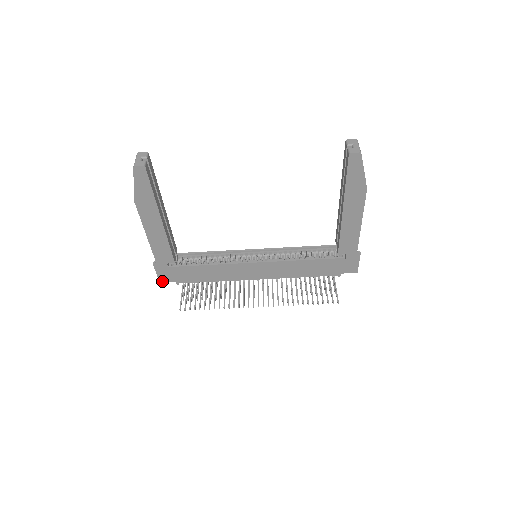
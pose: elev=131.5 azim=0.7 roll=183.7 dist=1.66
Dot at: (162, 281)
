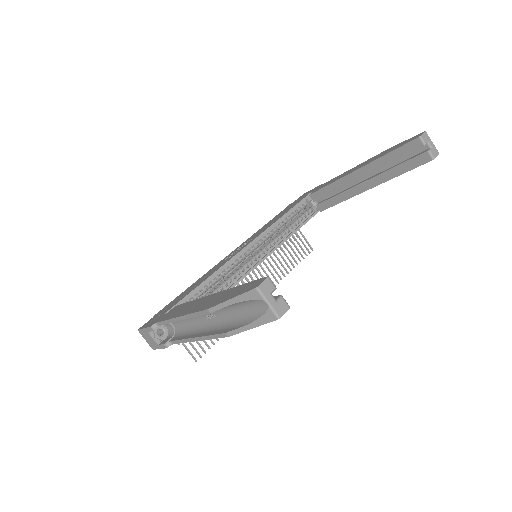
Dot at: occluded
